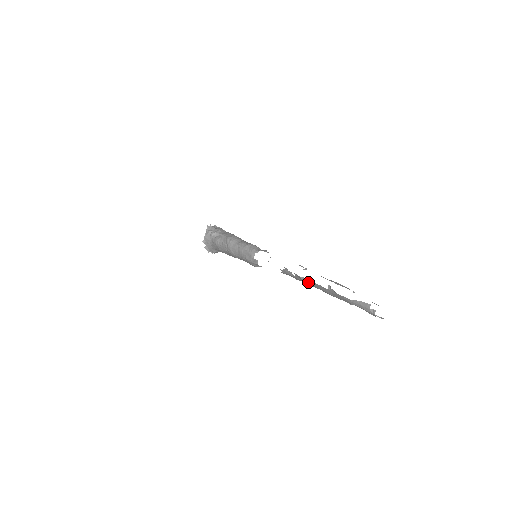
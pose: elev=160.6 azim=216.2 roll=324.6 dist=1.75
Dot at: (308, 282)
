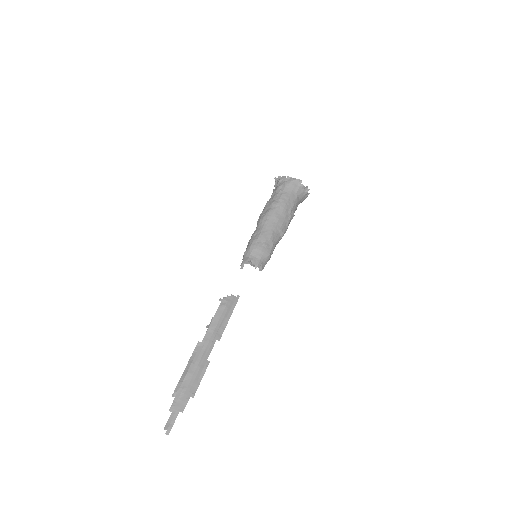
Dot at: occluded
